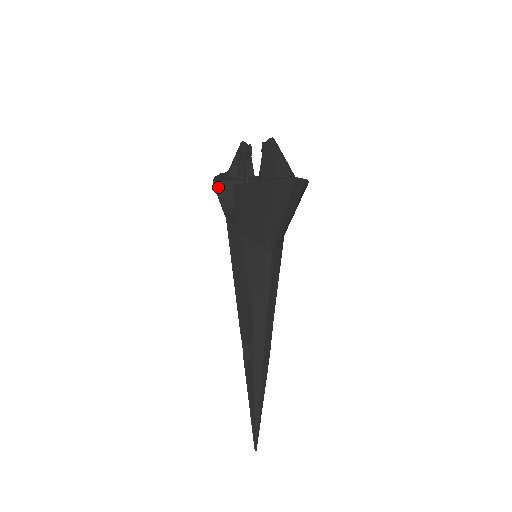
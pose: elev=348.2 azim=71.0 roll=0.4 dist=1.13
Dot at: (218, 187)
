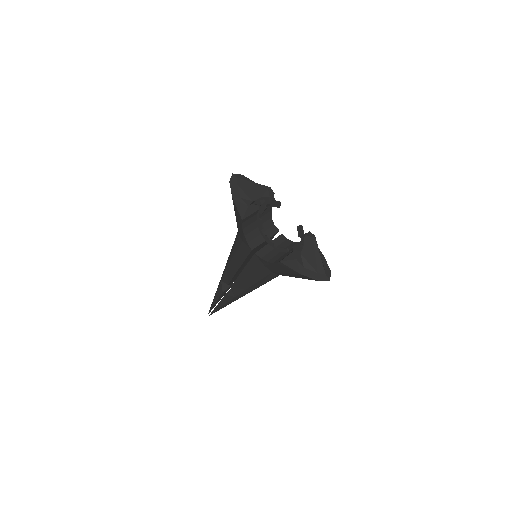
Dot at: (244, 221)
